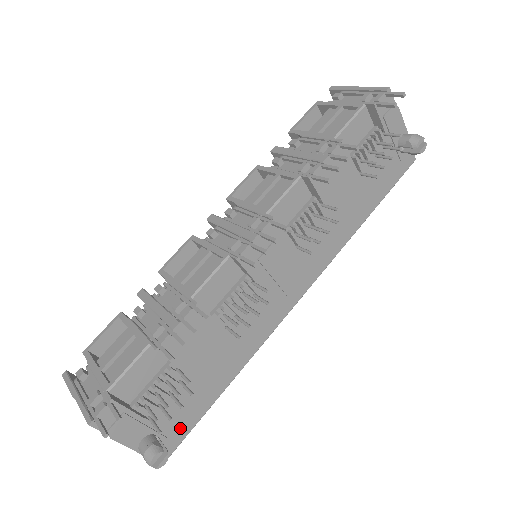
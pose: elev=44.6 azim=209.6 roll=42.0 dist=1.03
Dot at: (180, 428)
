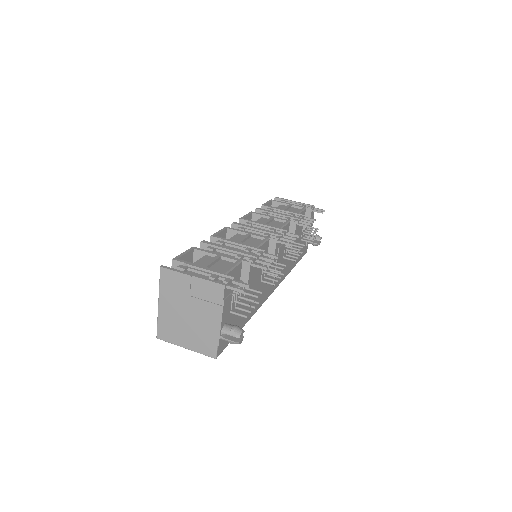
Dot at: occluded
